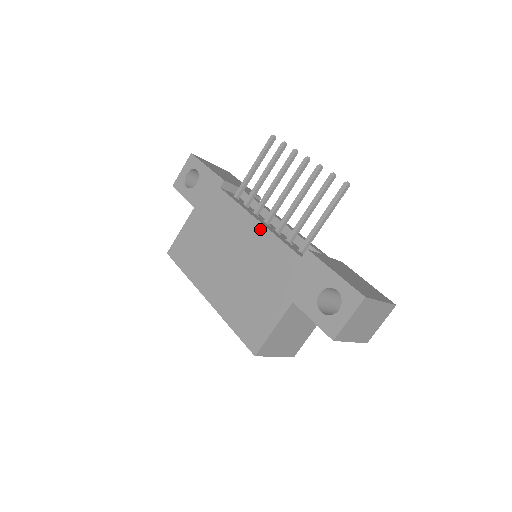
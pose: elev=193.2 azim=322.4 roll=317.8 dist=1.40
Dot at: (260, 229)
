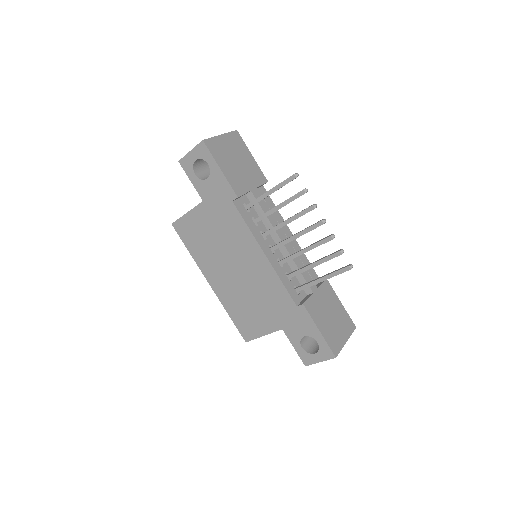
Dot at: (266, 264)
